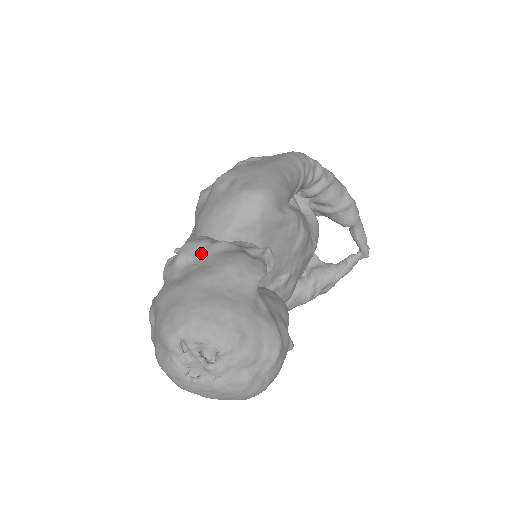
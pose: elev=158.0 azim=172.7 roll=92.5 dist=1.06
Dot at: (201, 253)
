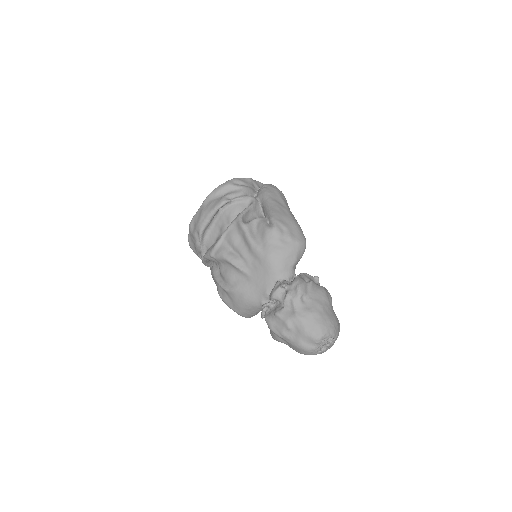
Dot at: (308, 291)
